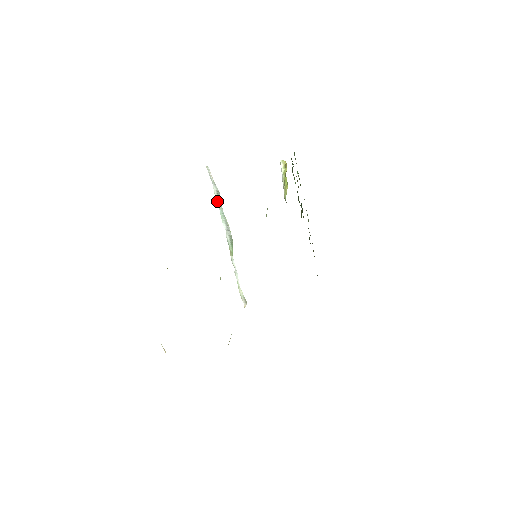
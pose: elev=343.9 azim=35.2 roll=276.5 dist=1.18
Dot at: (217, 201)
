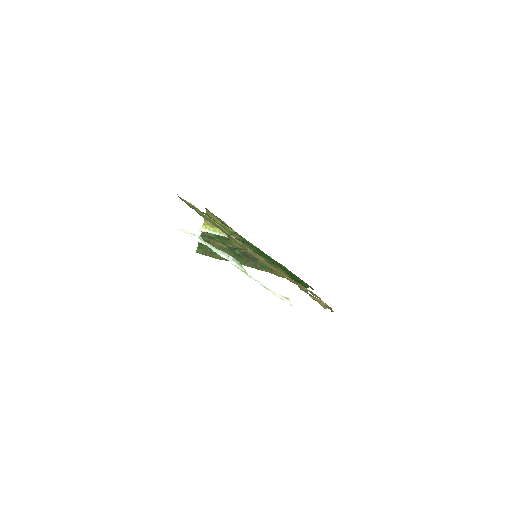
Dot at: occluded
